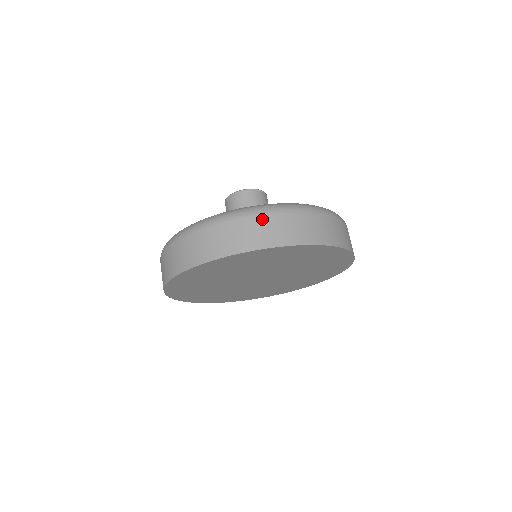
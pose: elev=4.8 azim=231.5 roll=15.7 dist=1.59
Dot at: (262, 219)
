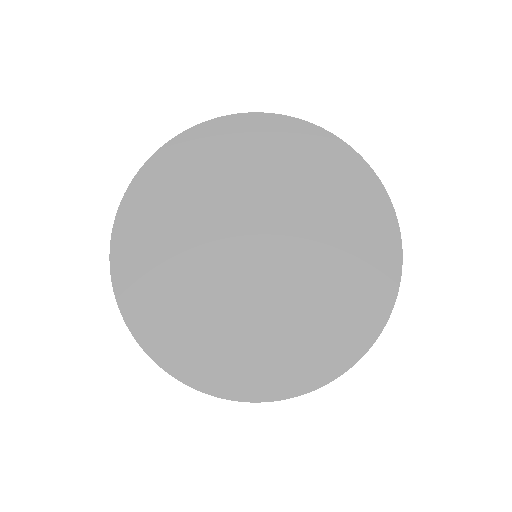
Dot at: occluded
